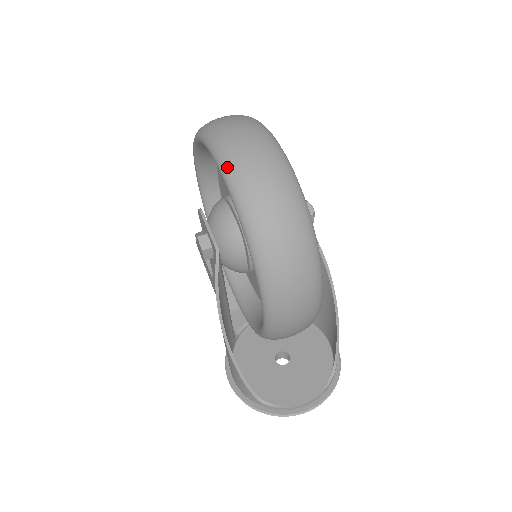
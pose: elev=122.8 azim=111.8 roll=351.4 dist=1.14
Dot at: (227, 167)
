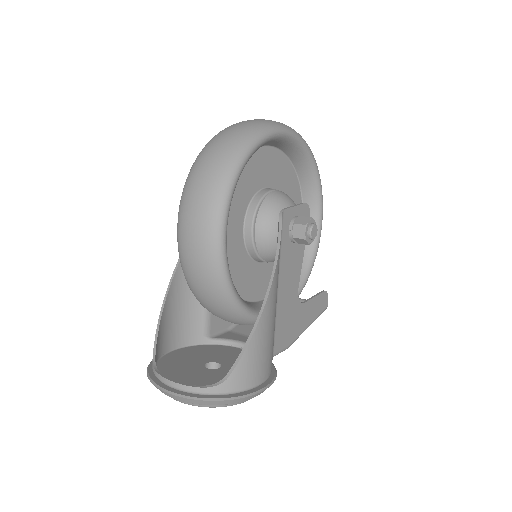
Dot at: occluded
